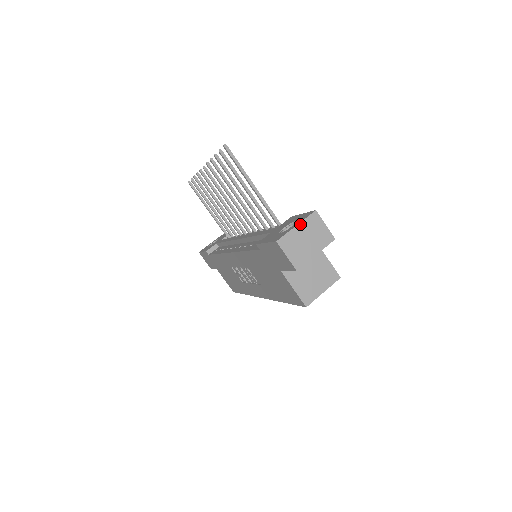
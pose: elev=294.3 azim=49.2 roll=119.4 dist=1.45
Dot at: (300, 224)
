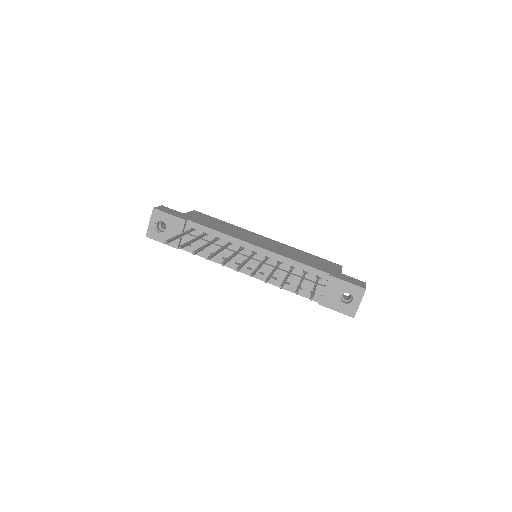
Dot at: occluded
